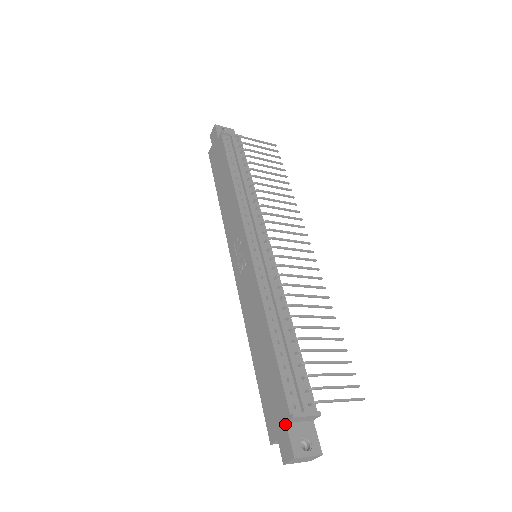
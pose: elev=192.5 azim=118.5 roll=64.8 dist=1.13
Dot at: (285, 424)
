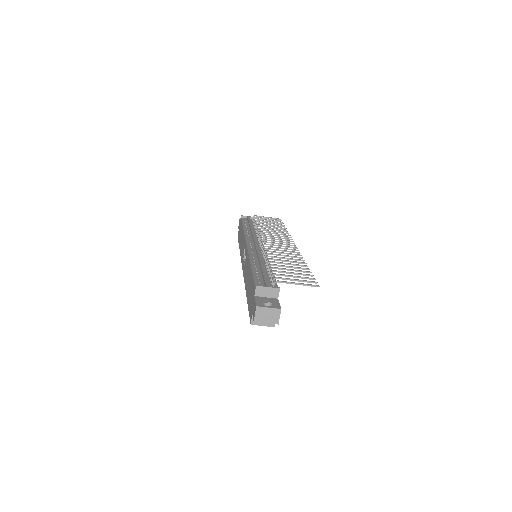
Dot at: (254, 297)
